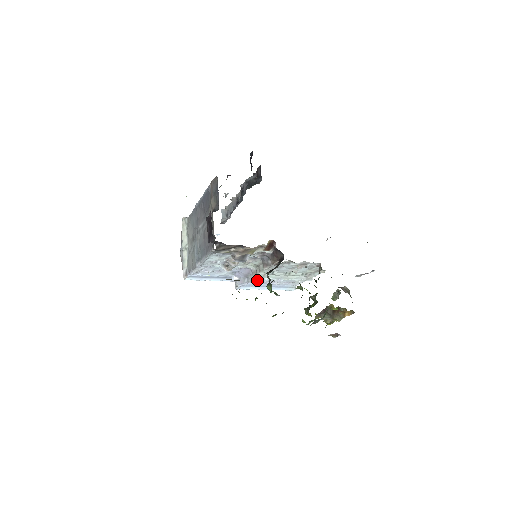
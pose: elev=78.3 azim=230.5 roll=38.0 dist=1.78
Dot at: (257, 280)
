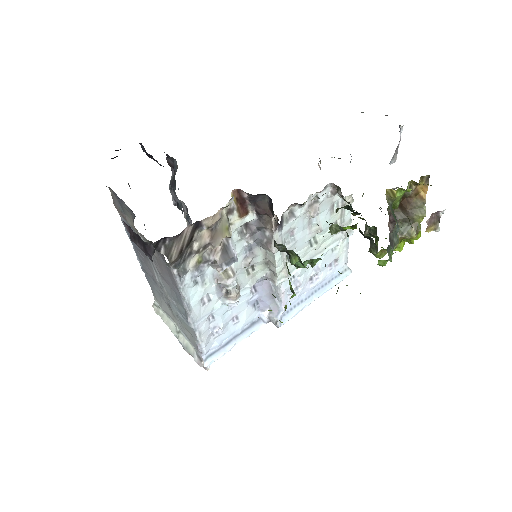
Dot at: occluded
